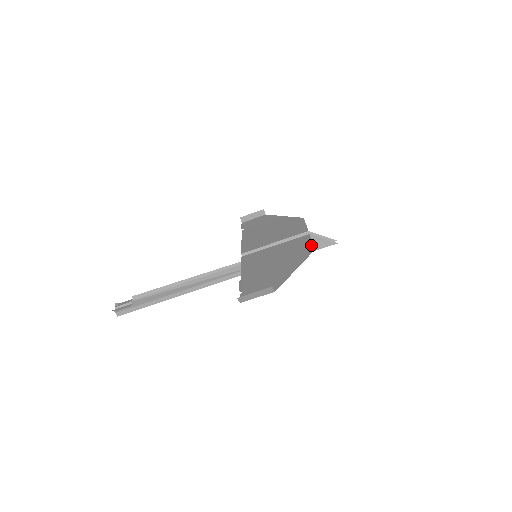
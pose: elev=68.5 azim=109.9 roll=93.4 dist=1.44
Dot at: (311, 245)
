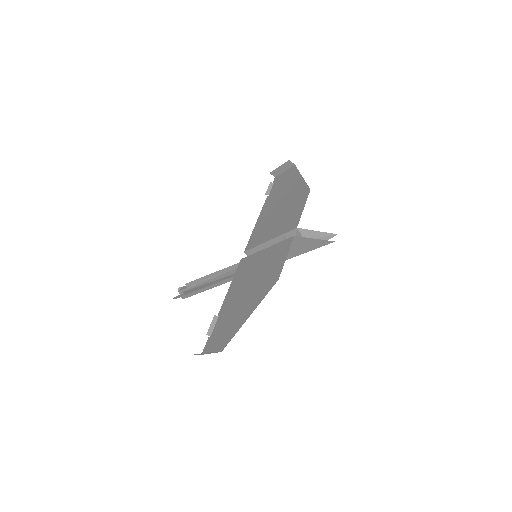
Dot at: (281, 266)
